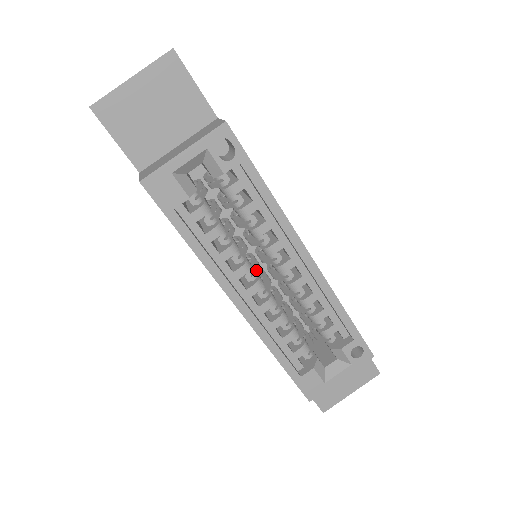
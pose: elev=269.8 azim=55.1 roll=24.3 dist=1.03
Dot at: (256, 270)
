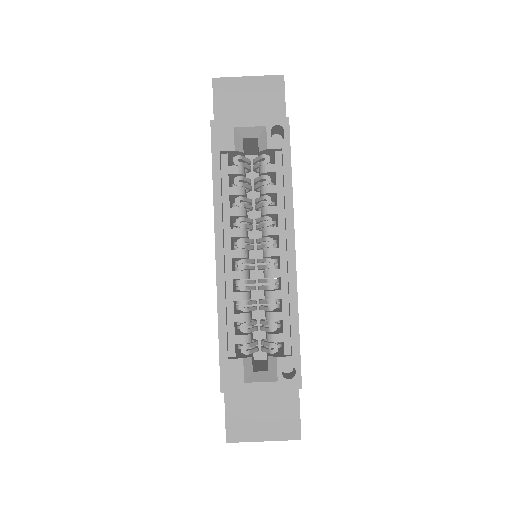
Dot at: (248, 245)
